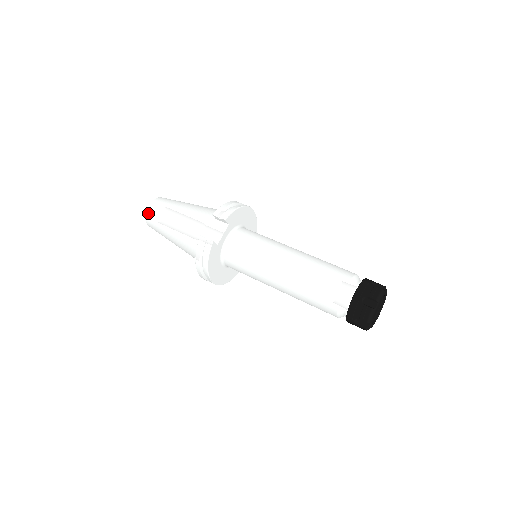
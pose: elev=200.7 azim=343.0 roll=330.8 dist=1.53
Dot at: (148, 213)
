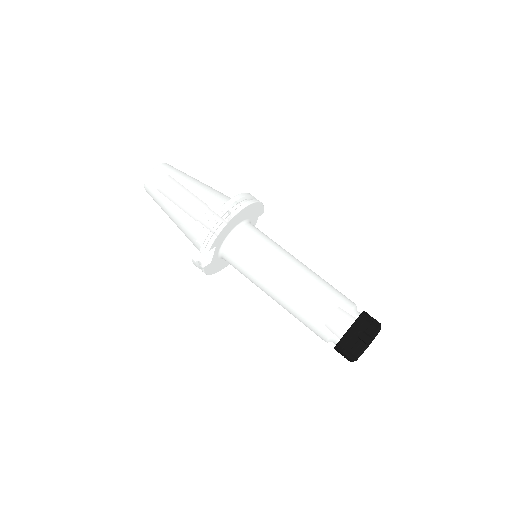
Dot at: (147, 192)
